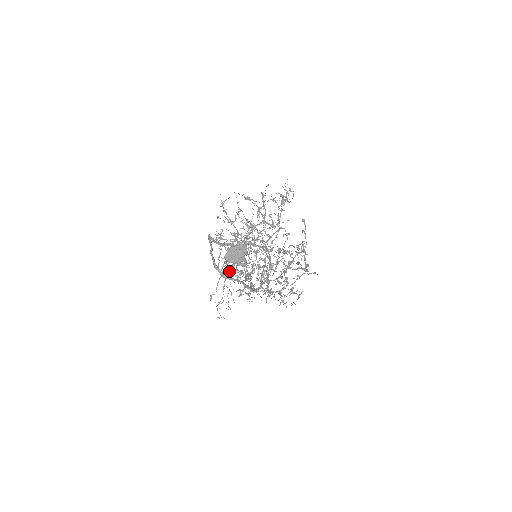
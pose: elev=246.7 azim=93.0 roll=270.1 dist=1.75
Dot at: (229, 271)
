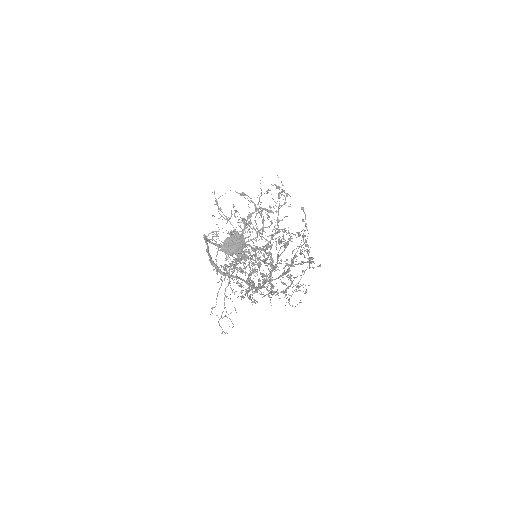
Dot at: (229, 279)
